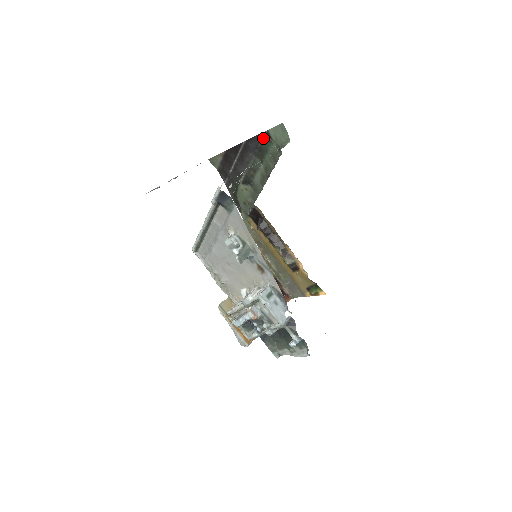
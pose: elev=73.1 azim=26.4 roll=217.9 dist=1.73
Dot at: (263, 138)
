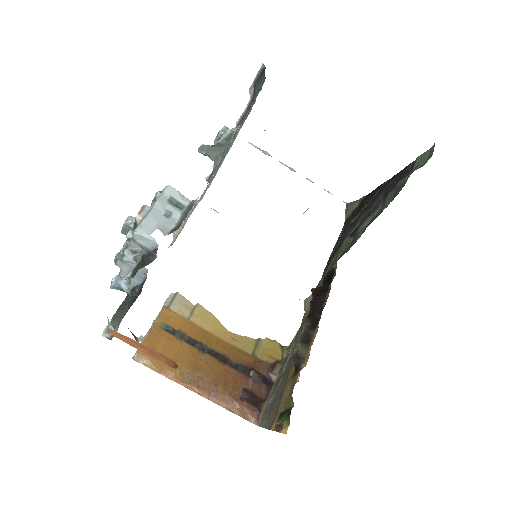
Dot at: (406, 171)
